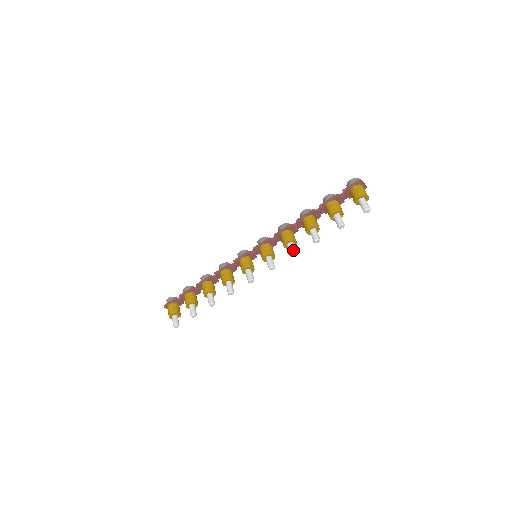
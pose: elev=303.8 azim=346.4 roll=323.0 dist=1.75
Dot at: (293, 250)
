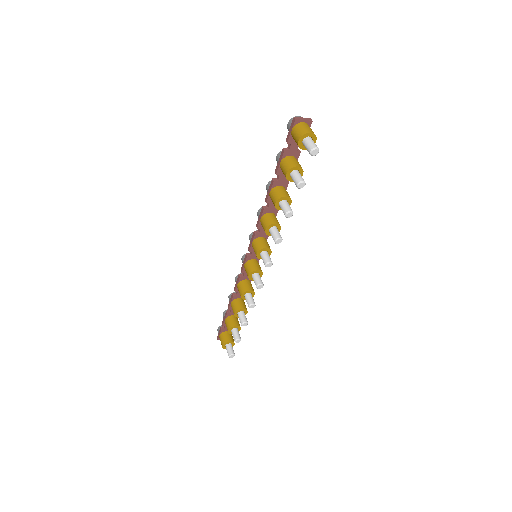
Dot at: (274, 236)
